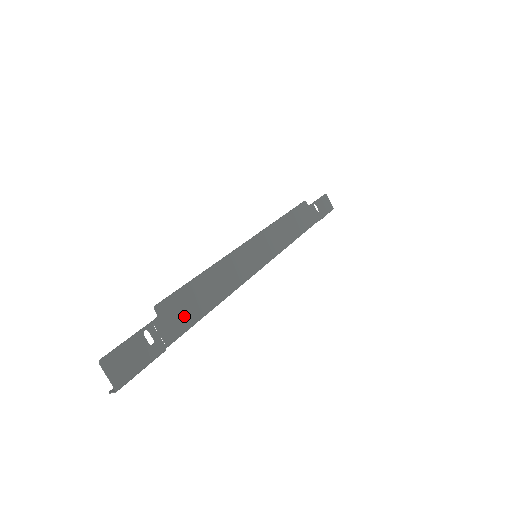
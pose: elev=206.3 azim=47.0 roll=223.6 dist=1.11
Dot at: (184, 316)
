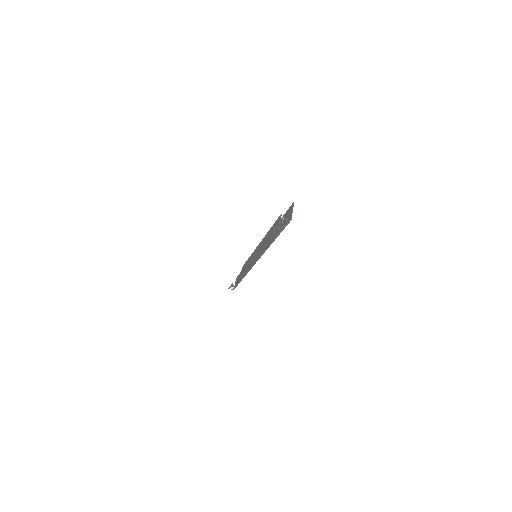
Dot at: occluded
